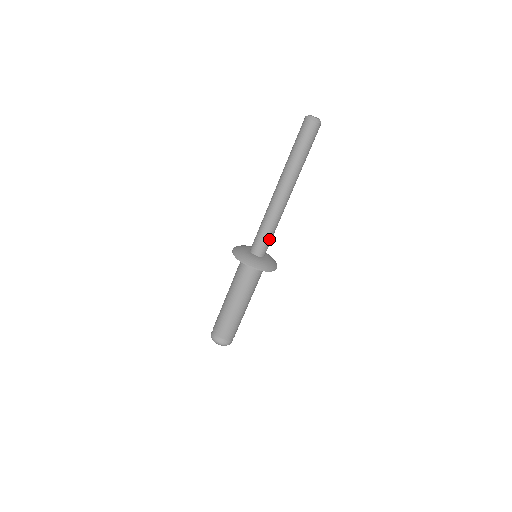
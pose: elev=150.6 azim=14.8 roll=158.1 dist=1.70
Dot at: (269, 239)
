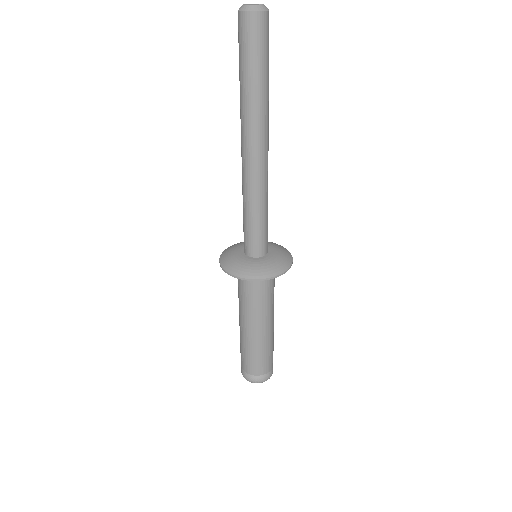
Dot at: (261, 228)
